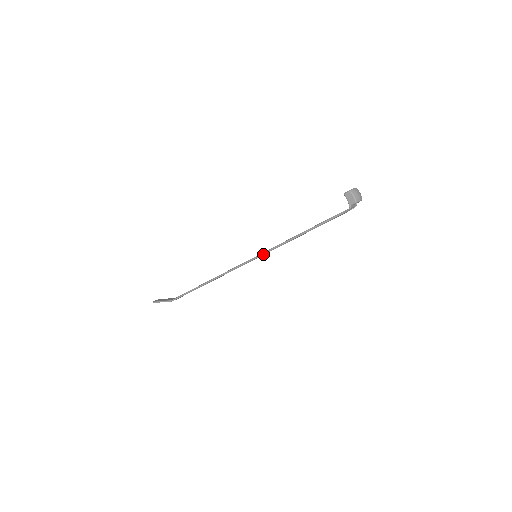
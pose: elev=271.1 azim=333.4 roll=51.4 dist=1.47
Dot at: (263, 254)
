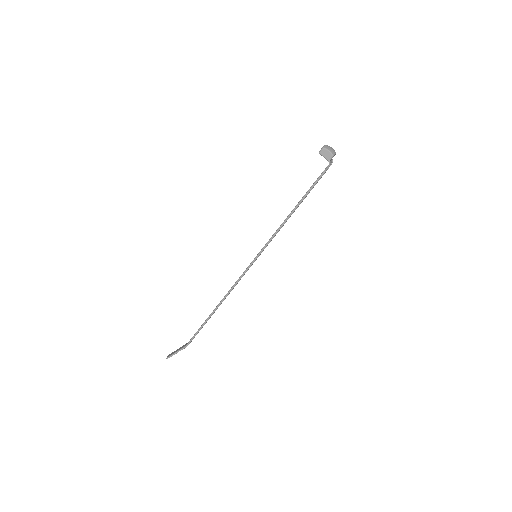
Dot at: (263, 250)
